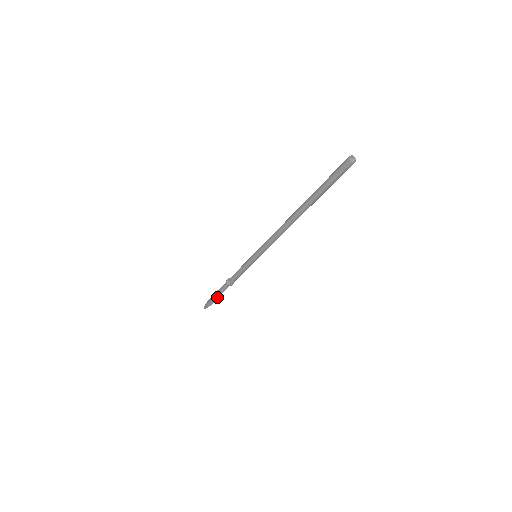
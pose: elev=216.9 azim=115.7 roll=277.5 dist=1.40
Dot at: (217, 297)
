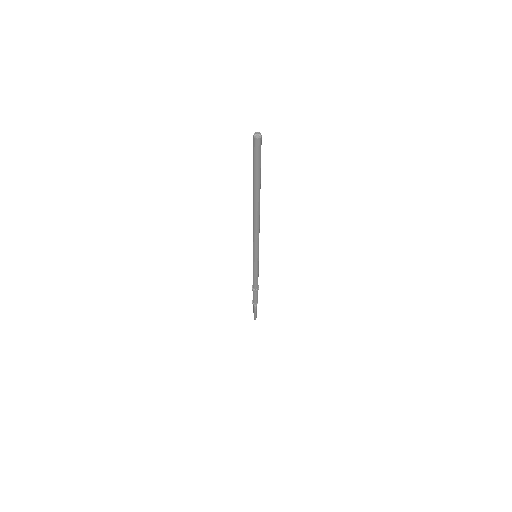
Dot at: (255, 306)
